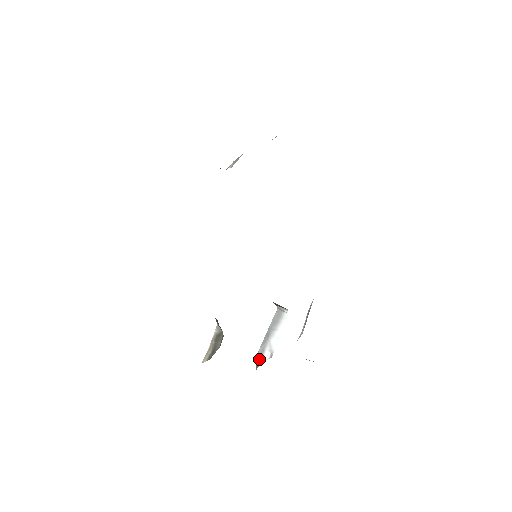
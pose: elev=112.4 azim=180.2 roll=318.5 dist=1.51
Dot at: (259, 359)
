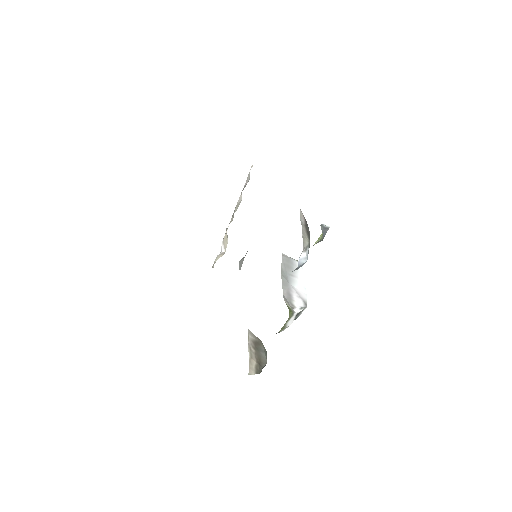
Dot at: (289, 304)
